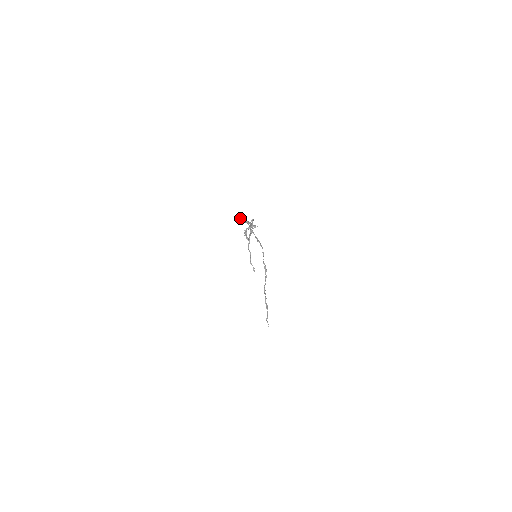
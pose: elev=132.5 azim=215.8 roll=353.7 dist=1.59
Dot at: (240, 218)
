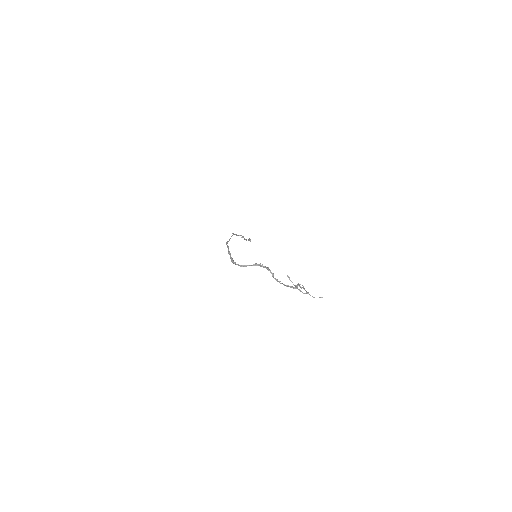
Dot at: (231, 260)
